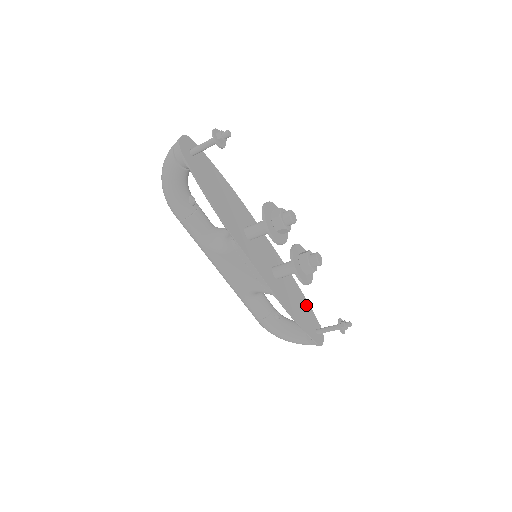
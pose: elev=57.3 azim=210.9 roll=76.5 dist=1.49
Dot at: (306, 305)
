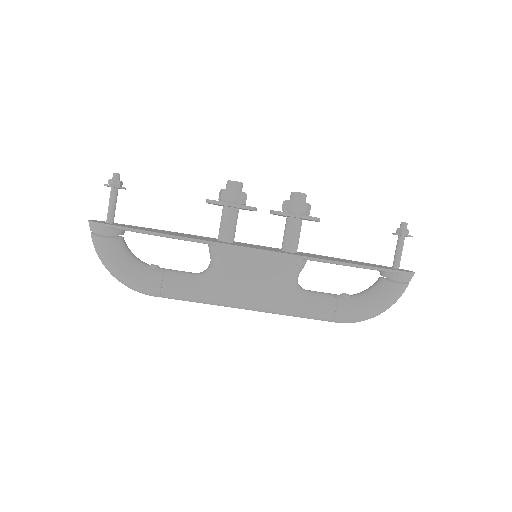
Dot at: occluded
